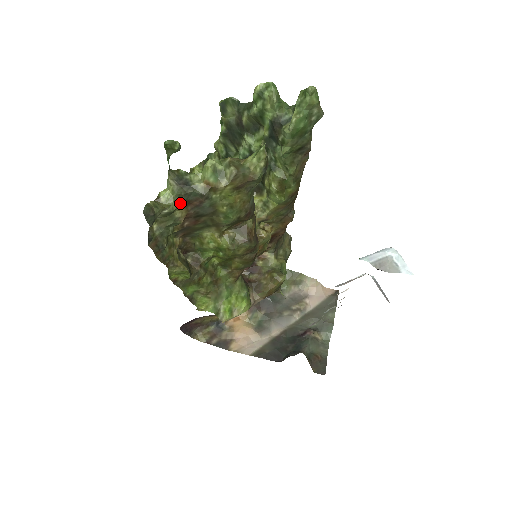
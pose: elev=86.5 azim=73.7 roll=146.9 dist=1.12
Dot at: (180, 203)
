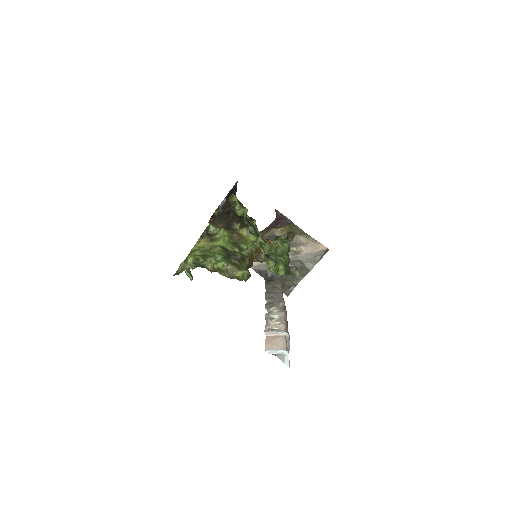
Dot at: occluded
